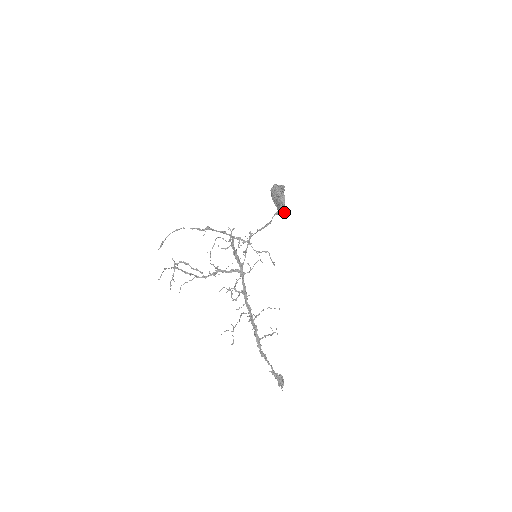
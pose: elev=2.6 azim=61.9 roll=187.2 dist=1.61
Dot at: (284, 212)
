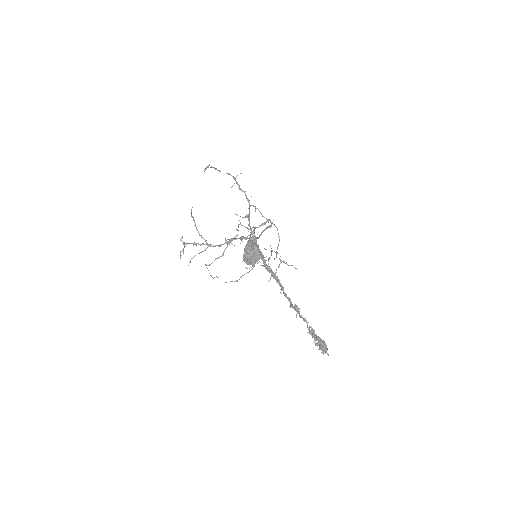
Dot at: occluded
